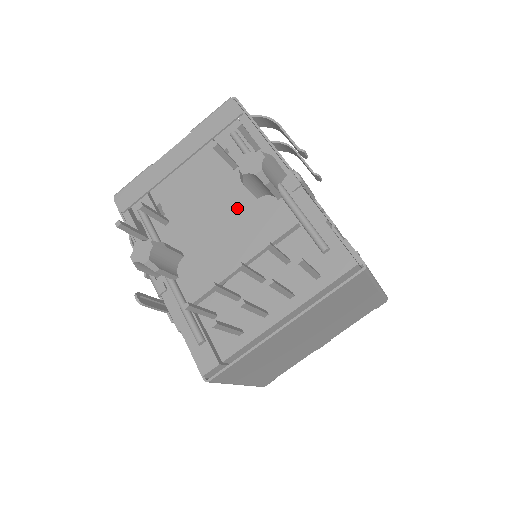
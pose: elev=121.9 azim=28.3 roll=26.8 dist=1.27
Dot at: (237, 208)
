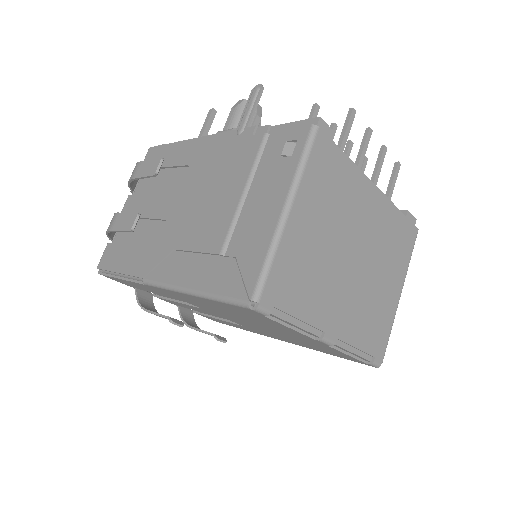
Dot at: occluded
